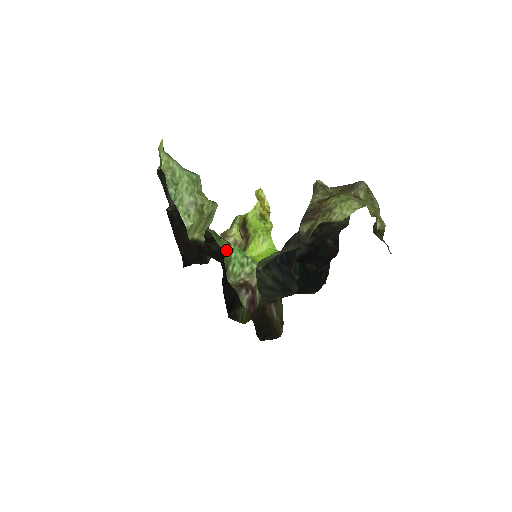
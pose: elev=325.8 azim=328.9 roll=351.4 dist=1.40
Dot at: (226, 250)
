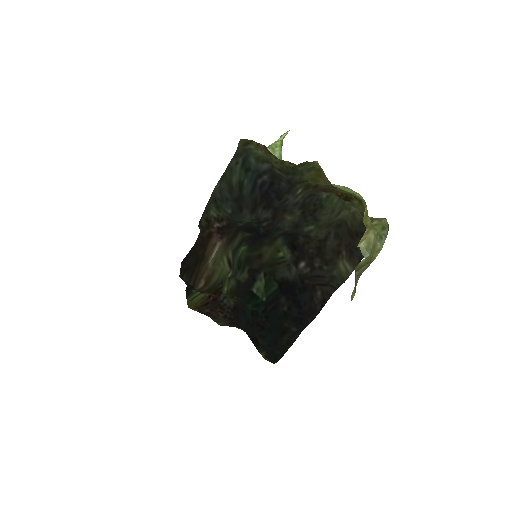
Dot at: occluded
